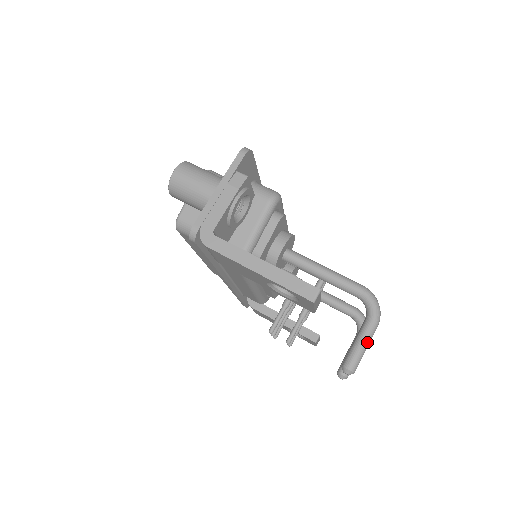
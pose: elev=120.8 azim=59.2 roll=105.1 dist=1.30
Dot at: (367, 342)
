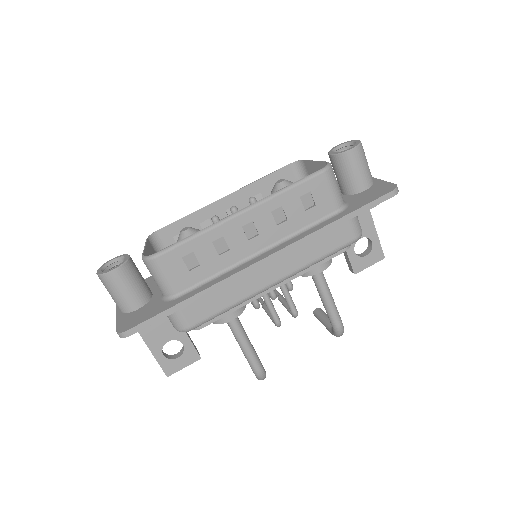
Dot at: occluded
